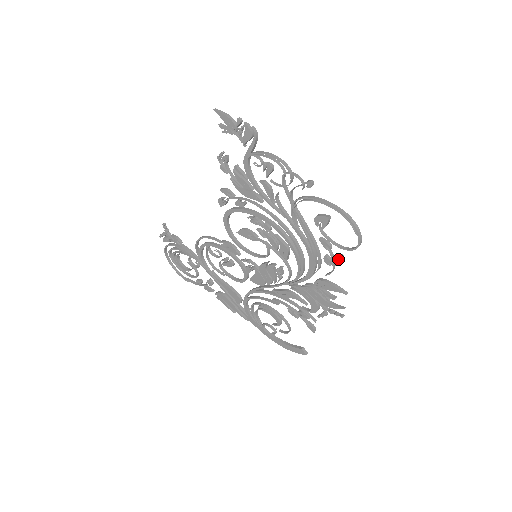
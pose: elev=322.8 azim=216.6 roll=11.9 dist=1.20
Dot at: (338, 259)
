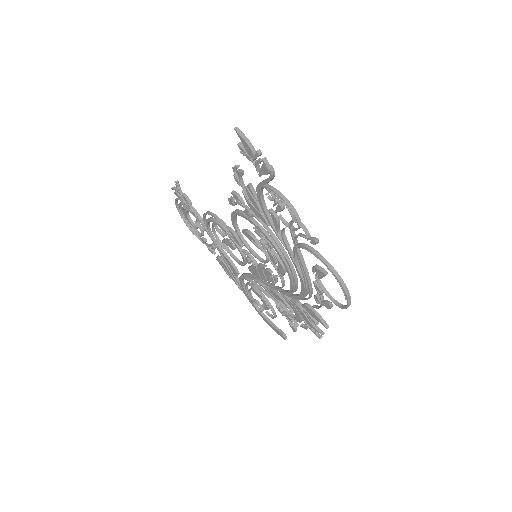
Dot at: (326, 305)
